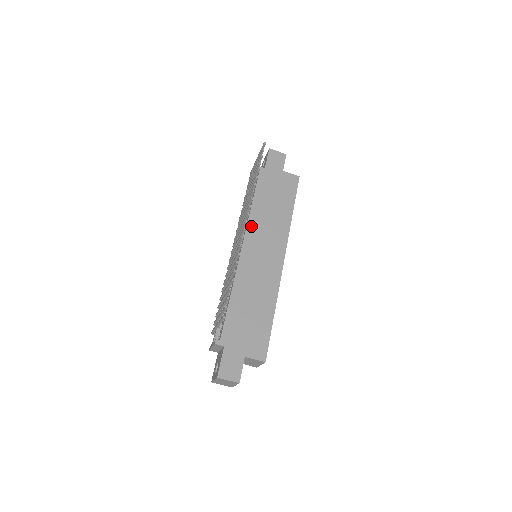
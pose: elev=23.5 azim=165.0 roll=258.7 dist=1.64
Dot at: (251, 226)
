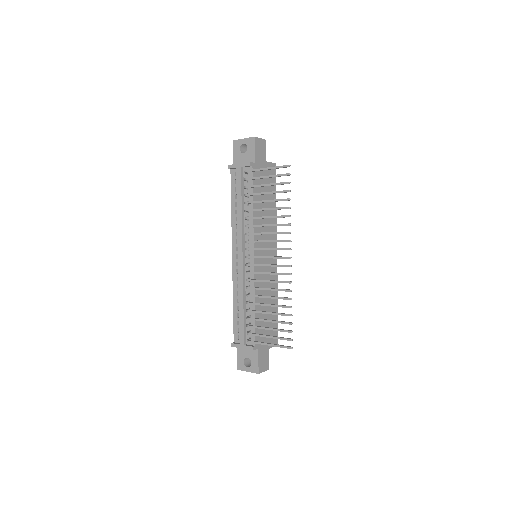
Dot at: occluded
